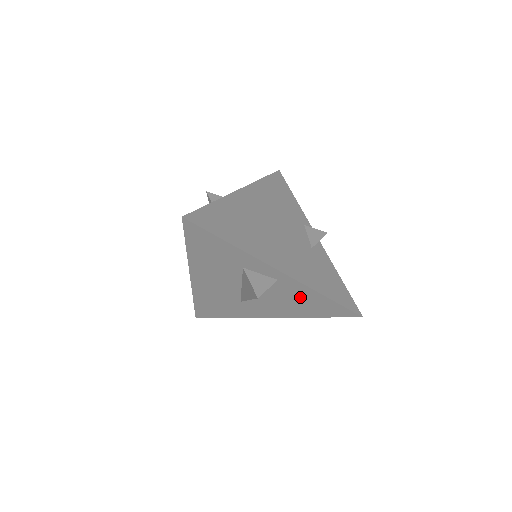
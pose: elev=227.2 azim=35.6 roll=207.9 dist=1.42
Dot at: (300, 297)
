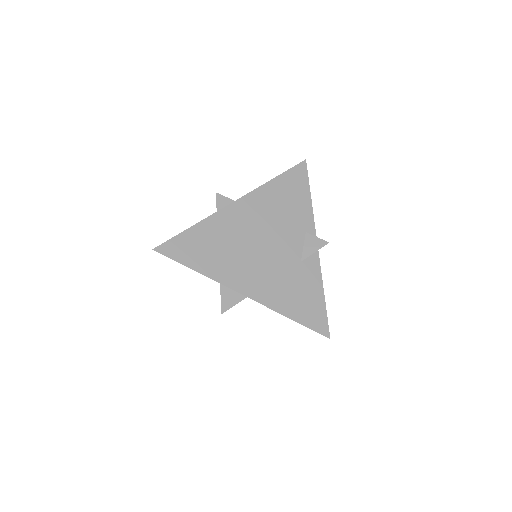
Dot at: occluded
